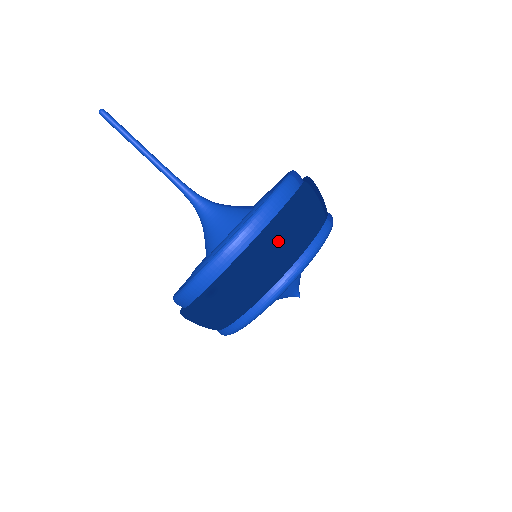
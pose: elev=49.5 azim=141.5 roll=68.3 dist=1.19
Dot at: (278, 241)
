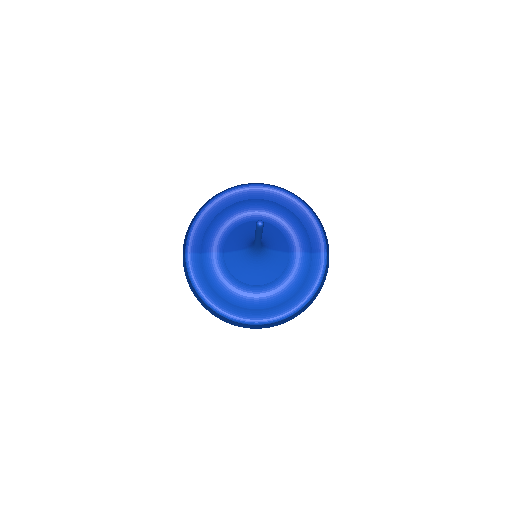
Dot at: occluded
